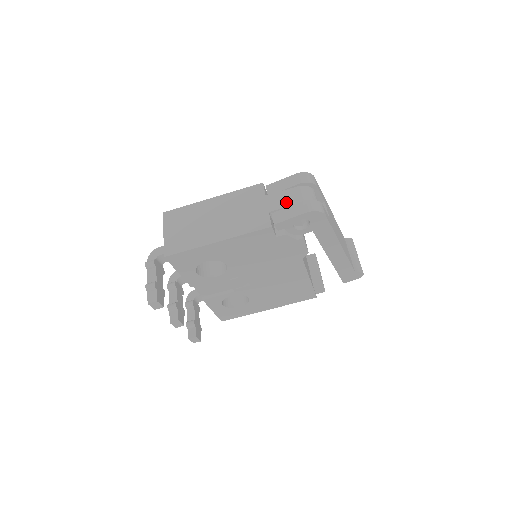
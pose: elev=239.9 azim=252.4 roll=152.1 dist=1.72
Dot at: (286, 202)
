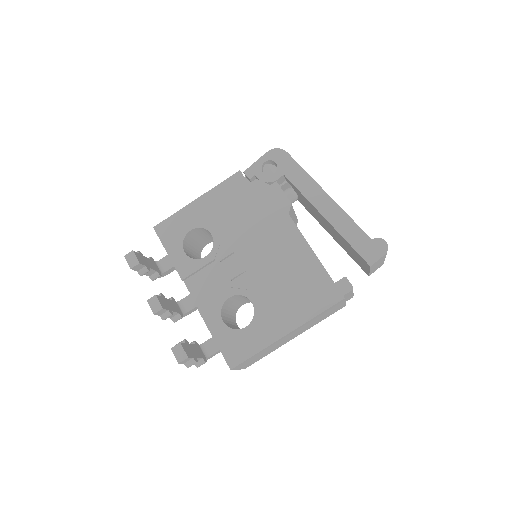
Dot at: occluded
